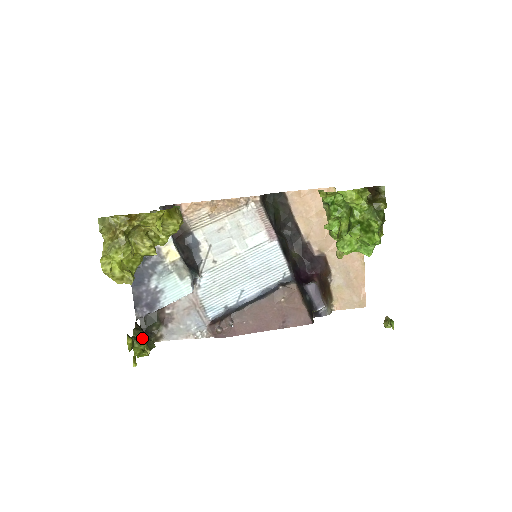
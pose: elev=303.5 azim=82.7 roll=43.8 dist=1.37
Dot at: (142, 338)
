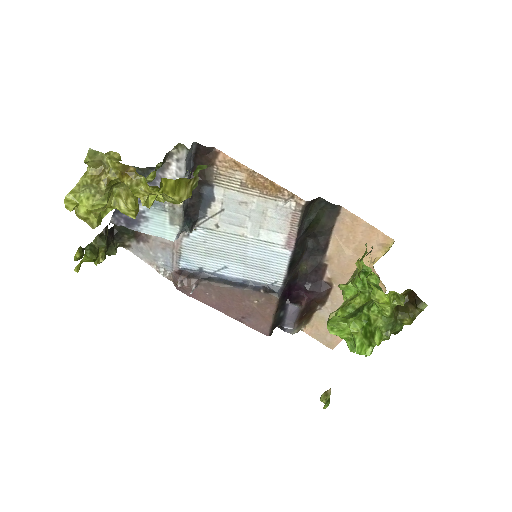
Dot at: occluded
